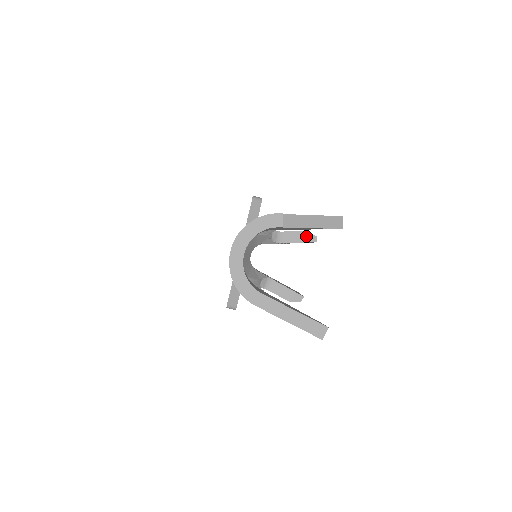
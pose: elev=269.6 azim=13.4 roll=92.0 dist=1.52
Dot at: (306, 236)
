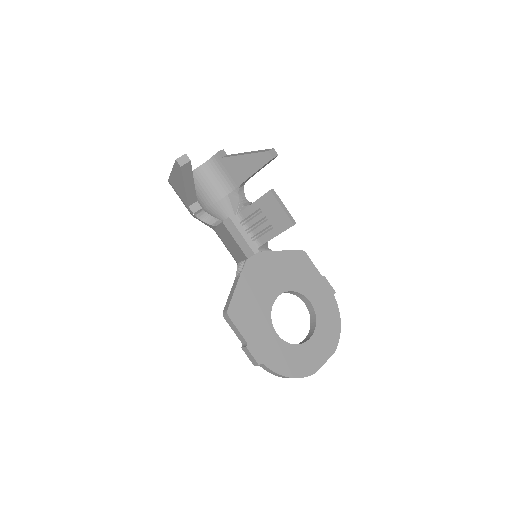
Dot at: occluded
